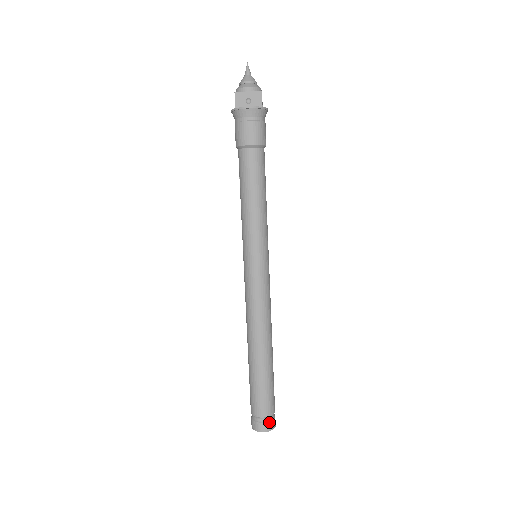
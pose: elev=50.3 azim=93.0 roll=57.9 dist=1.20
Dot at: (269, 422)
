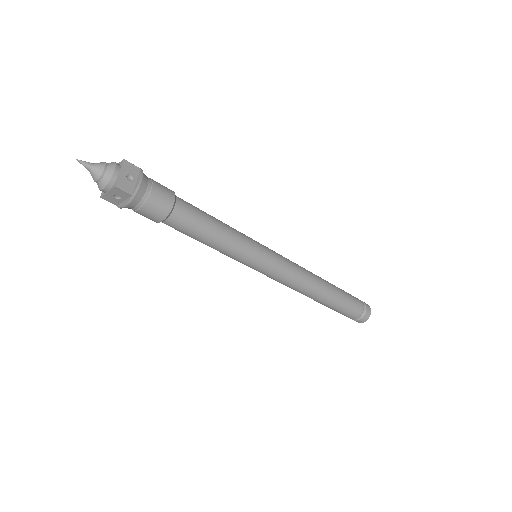
Dot at: (362, 318)
